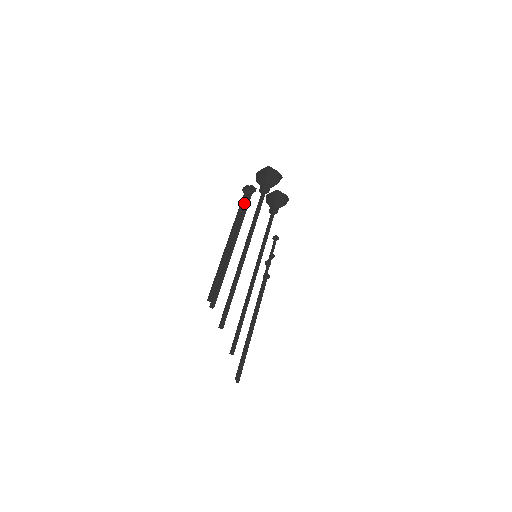
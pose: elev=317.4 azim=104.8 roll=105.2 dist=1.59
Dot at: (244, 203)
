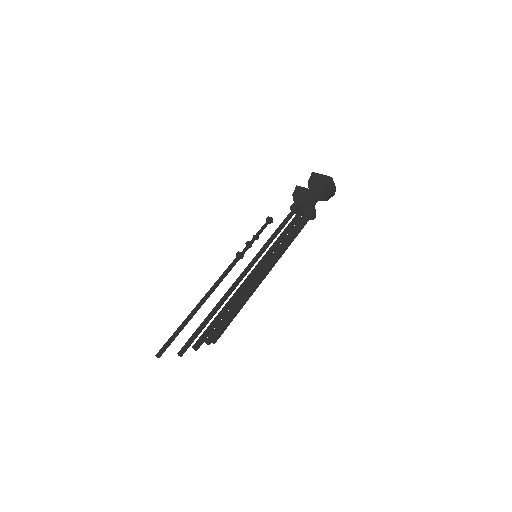
Dot at: (300, 230)
